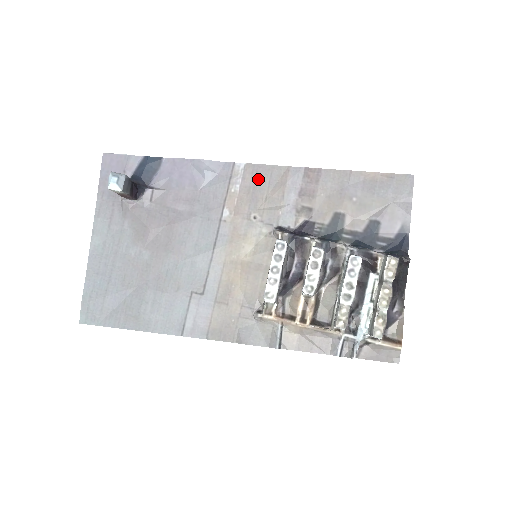
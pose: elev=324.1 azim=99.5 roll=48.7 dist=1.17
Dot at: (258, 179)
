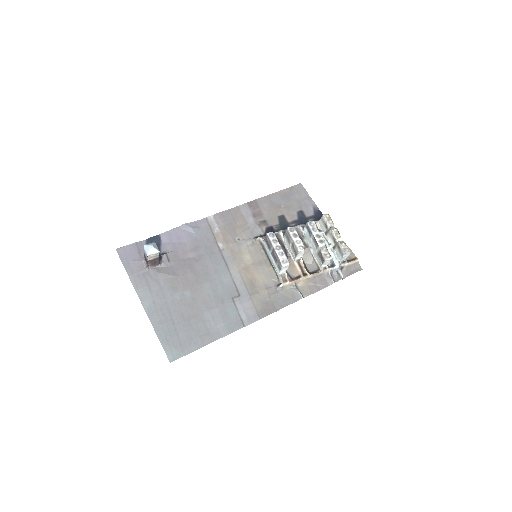
Dot at: (226, 219)
